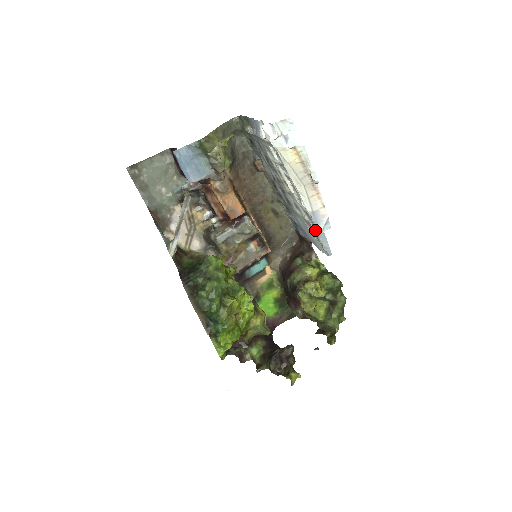
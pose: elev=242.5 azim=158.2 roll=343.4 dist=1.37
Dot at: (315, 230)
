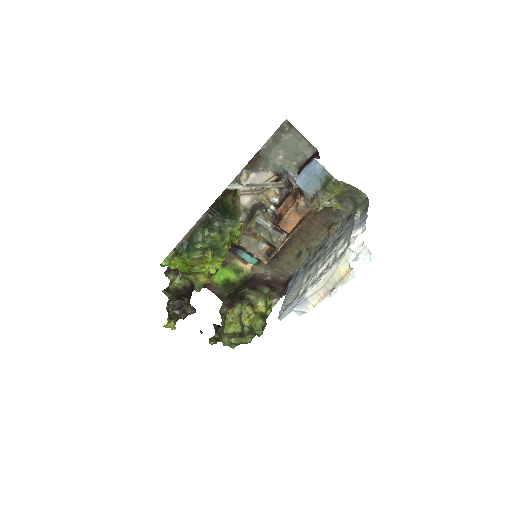
Dot at: (294, 301)
